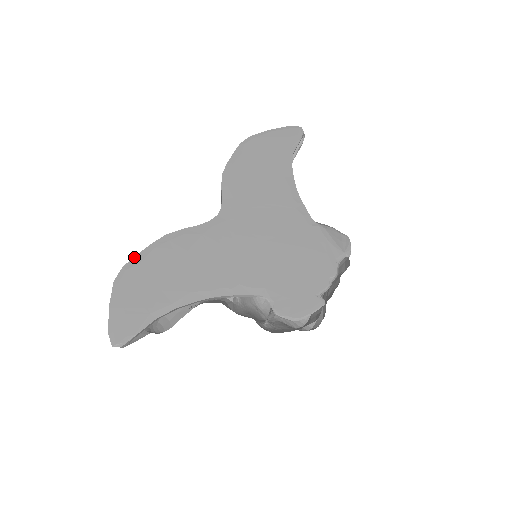
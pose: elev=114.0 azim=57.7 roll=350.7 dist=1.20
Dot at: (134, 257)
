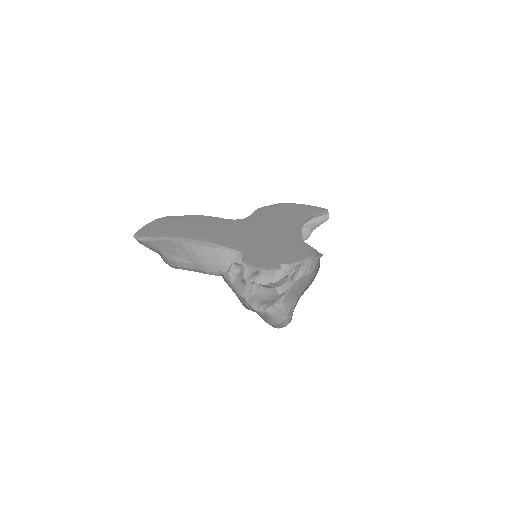
Dot at: (177, 216)
